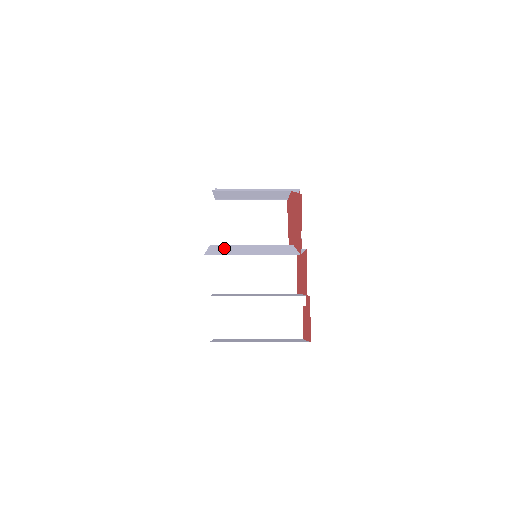
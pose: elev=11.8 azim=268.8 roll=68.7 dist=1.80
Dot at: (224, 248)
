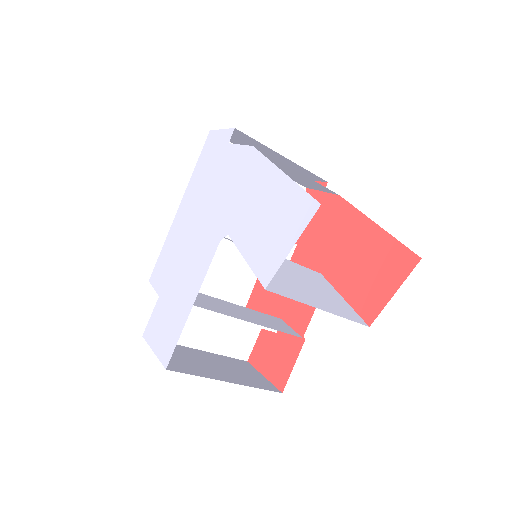
Dot at: occluded
